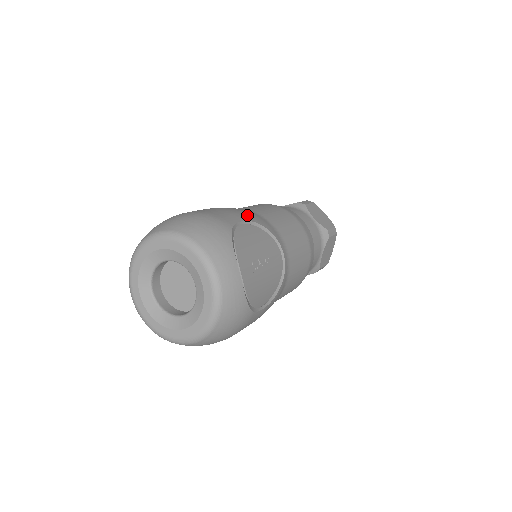
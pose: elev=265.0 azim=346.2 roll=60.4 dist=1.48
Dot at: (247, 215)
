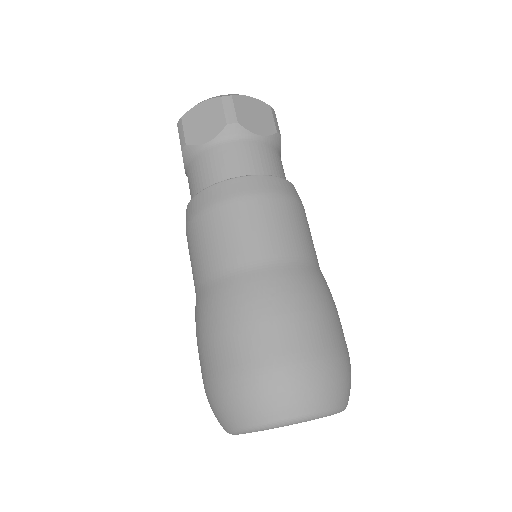
Dot at: occluded
